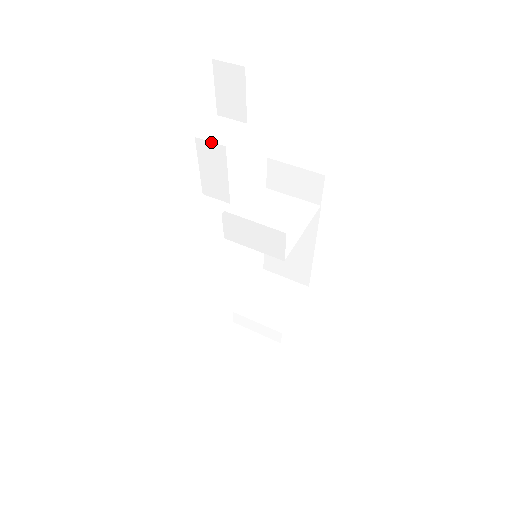
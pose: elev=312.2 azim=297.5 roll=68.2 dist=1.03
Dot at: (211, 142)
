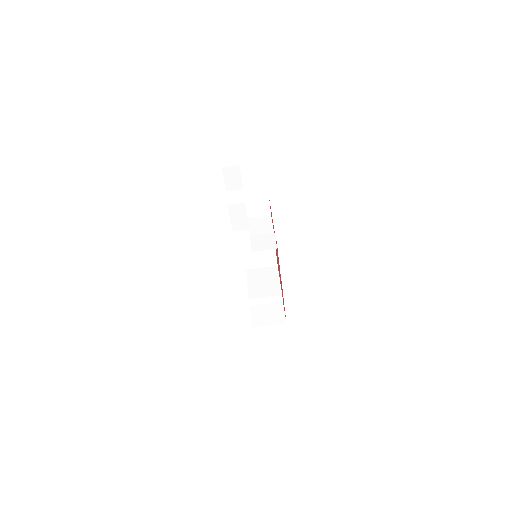
Dot at: (236, 204)
